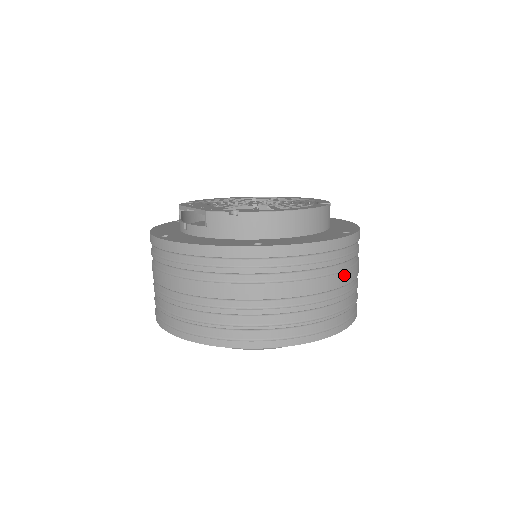
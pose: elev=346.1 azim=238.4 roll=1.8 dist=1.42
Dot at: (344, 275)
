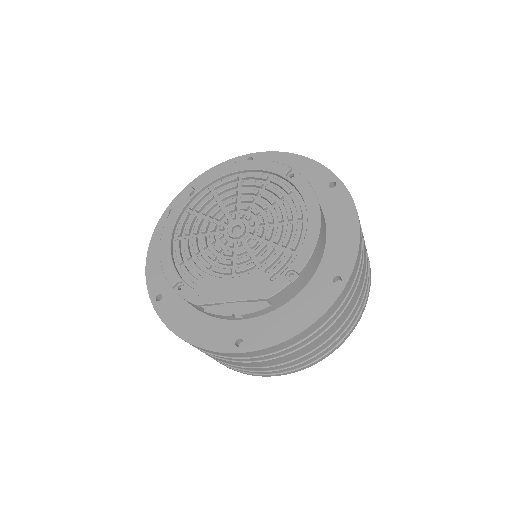
Dot at: occluded
